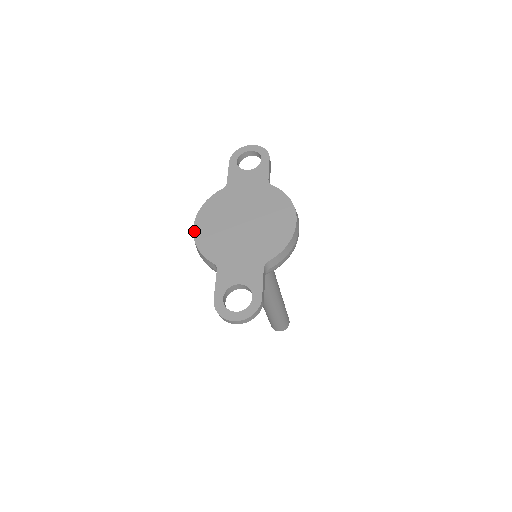
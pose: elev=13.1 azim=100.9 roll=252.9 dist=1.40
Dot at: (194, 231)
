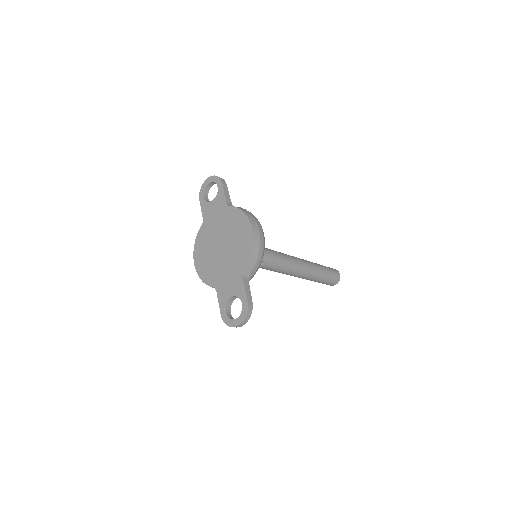
Dot at: (195, 268)
